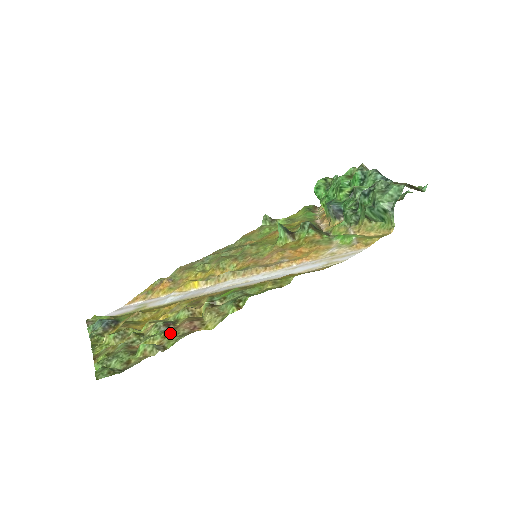
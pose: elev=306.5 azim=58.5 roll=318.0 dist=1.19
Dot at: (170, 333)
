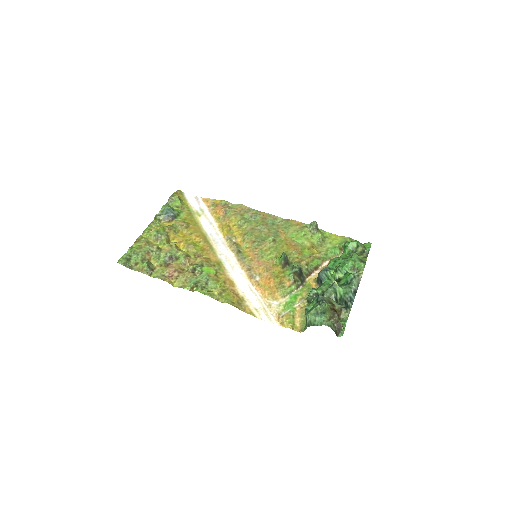
Dot at: (164, 266)
